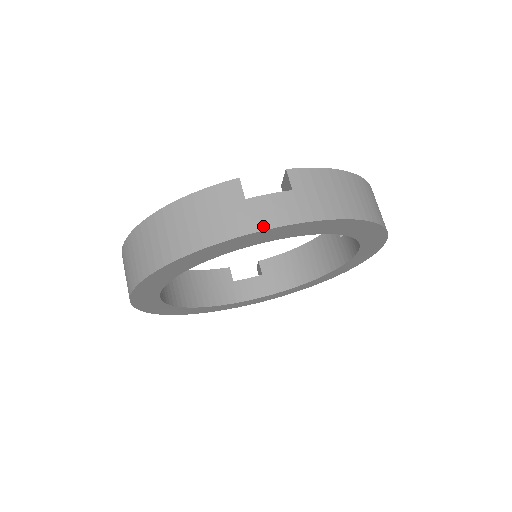
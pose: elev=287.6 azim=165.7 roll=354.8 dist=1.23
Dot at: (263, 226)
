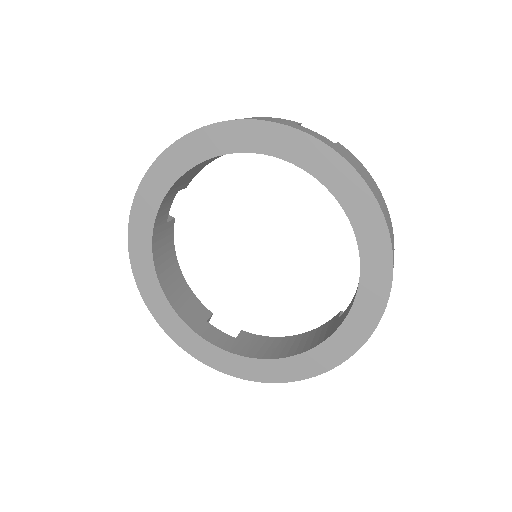
Dot at: (299, 129)
